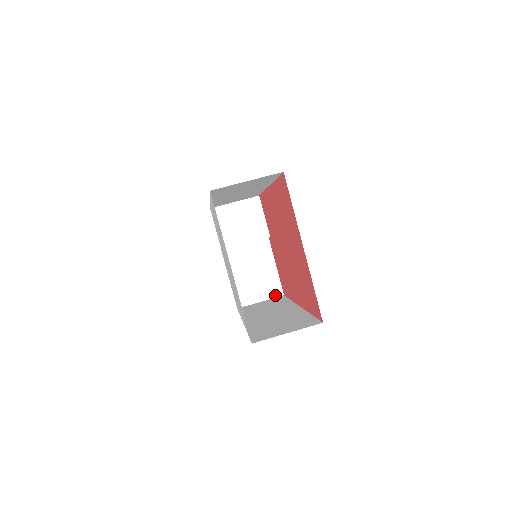
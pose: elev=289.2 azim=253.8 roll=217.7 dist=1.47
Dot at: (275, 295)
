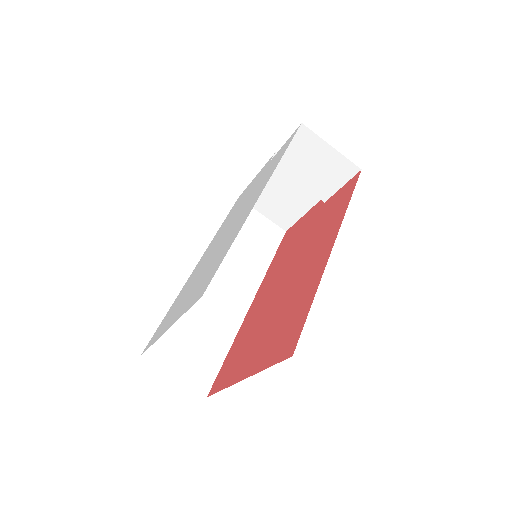
Dot at: (279, 224)
